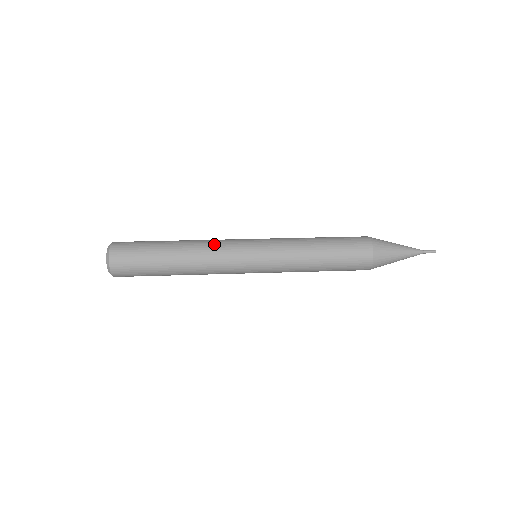
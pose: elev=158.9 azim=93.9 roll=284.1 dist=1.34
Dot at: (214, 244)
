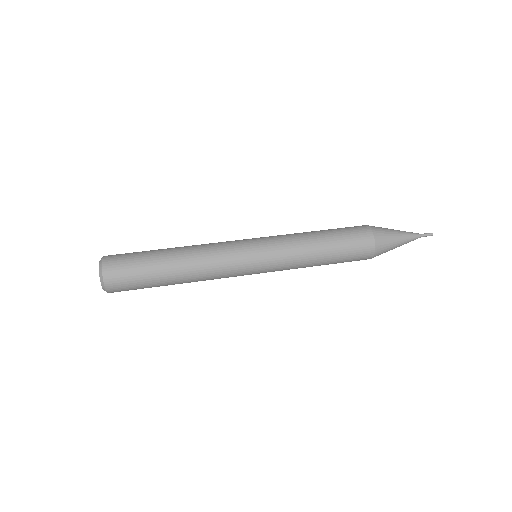
Dot at: (215, 266)
